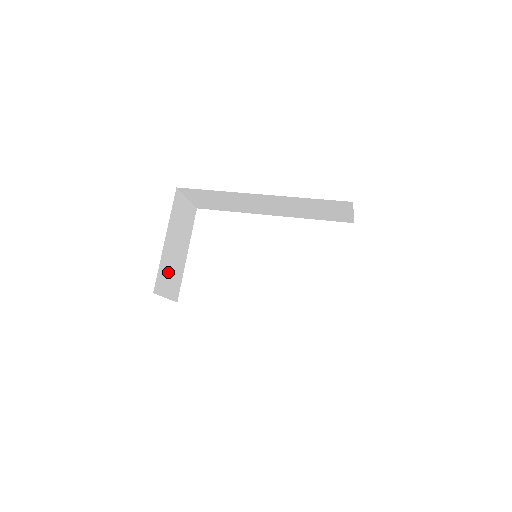
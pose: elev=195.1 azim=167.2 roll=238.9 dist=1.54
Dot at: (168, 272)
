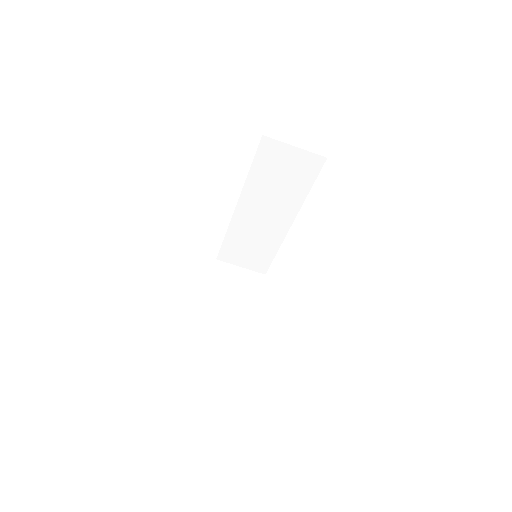
Dot at: (221, 326)
